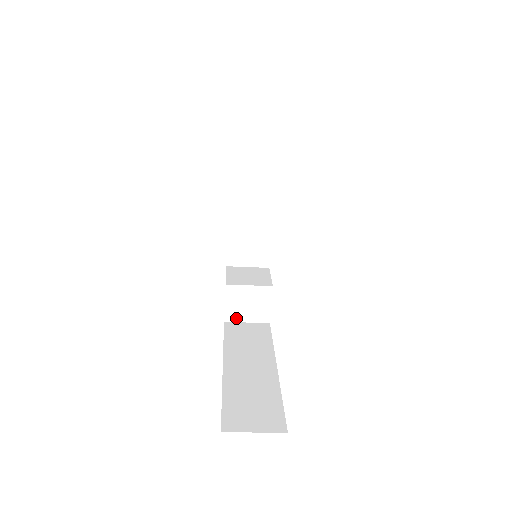
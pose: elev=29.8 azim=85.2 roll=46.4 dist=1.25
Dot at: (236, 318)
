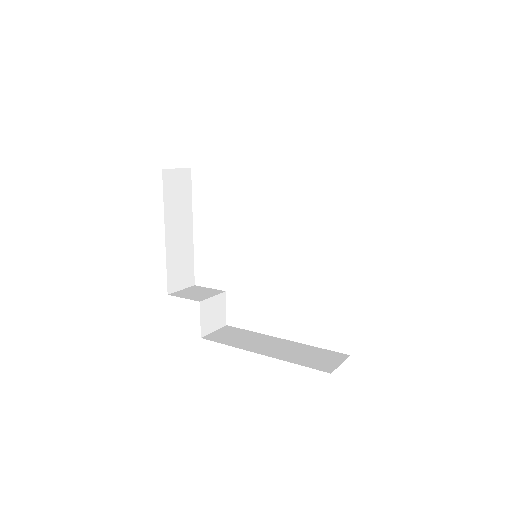
Dot at: (207, 331)
